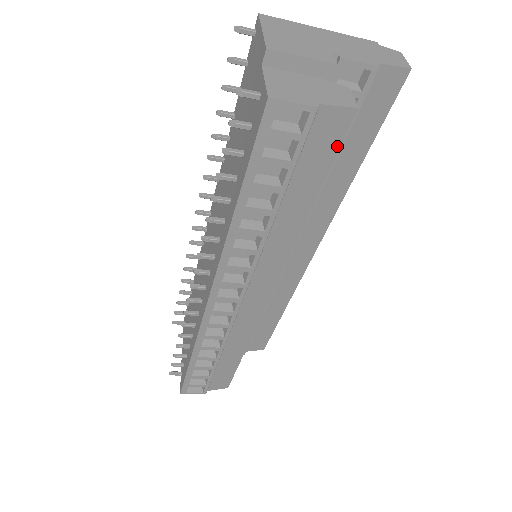
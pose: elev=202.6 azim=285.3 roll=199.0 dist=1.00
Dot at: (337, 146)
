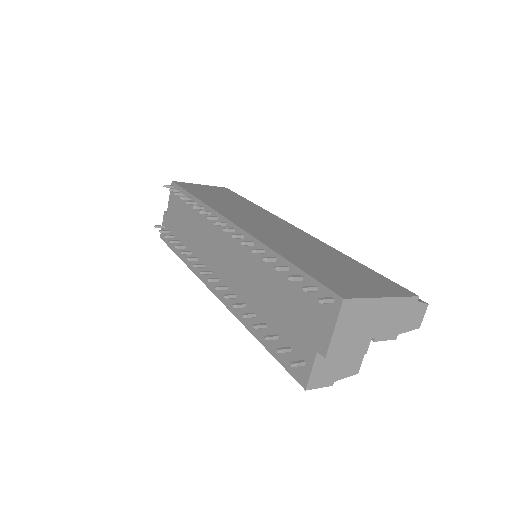
Dot at: occluded
